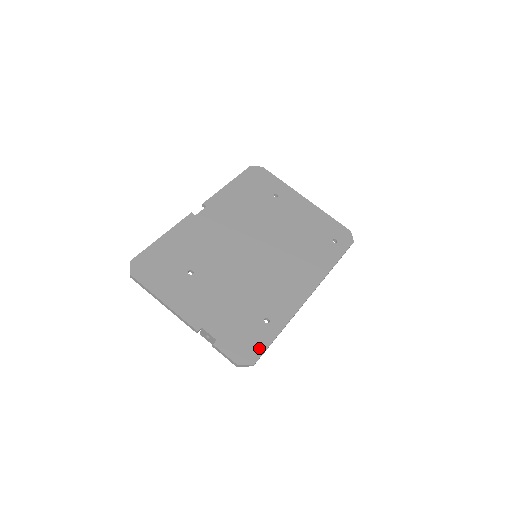
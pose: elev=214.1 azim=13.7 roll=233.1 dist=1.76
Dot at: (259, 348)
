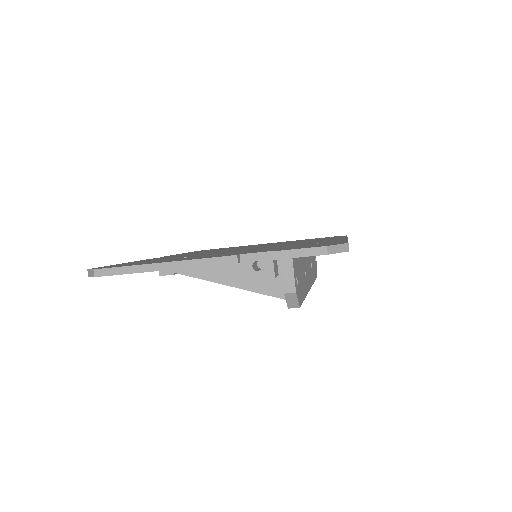
Dot at: occluded
